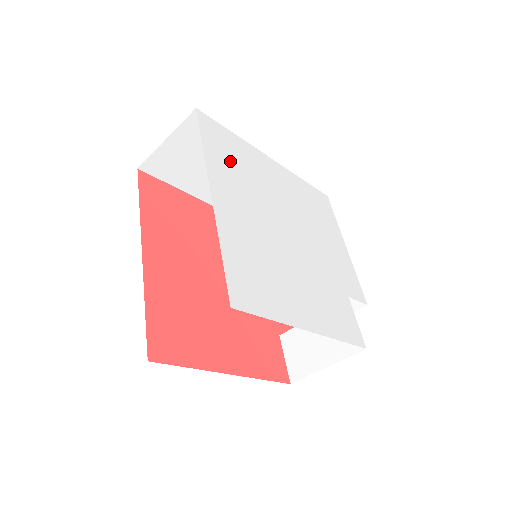
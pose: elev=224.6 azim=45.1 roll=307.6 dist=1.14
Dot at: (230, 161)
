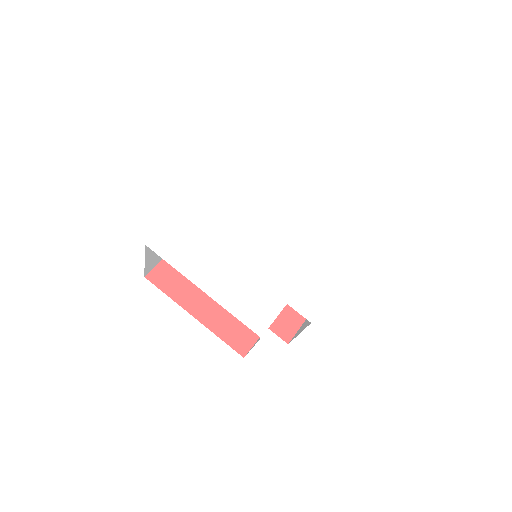
Dot at: (246, 184)
